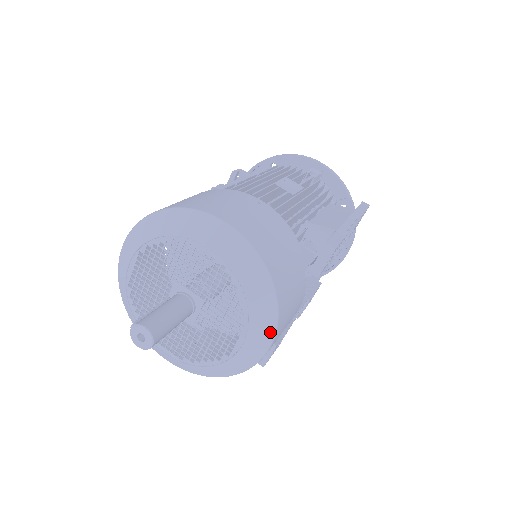
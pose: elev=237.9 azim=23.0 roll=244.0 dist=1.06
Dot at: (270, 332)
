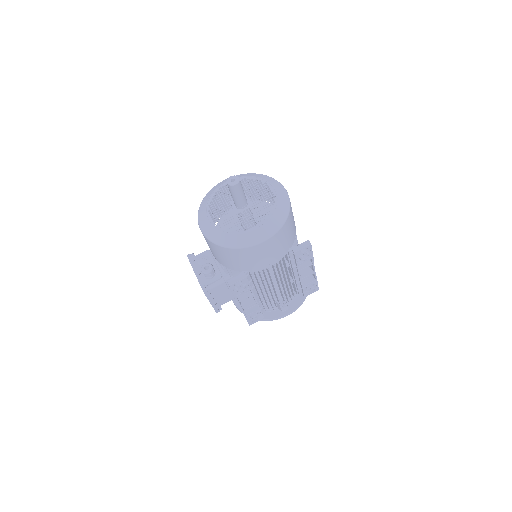
Dot at: (271, 233)
